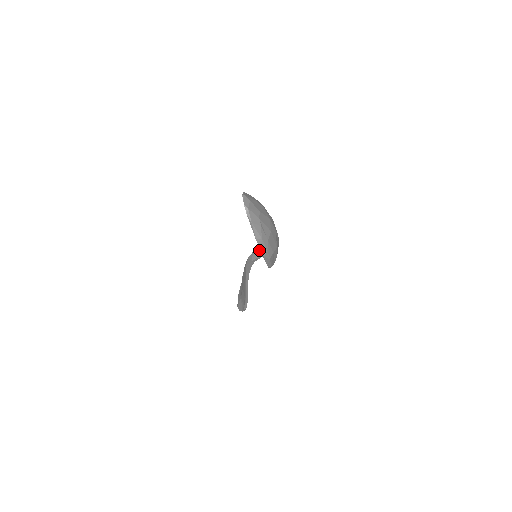
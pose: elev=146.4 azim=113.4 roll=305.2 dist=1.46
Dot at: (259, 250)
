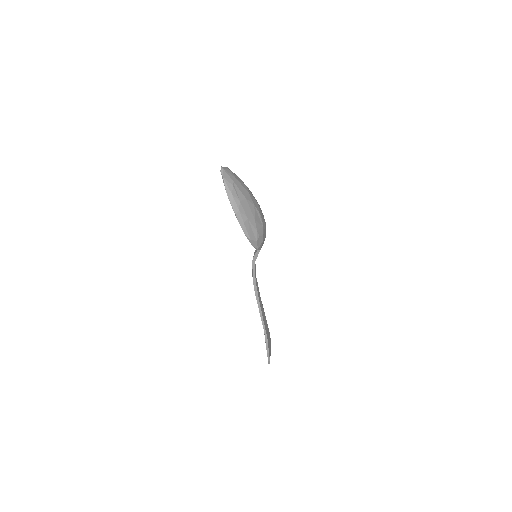
Dot at: occluded
